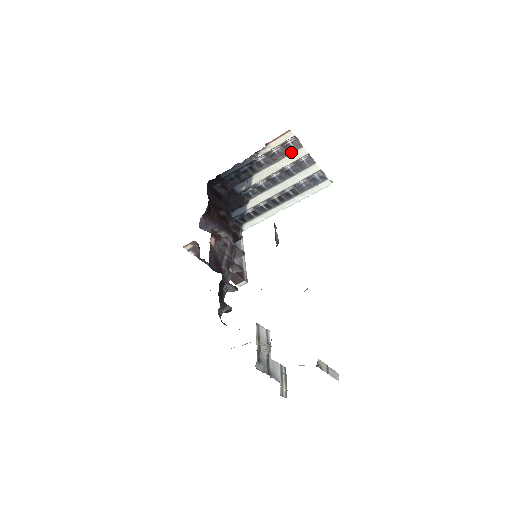
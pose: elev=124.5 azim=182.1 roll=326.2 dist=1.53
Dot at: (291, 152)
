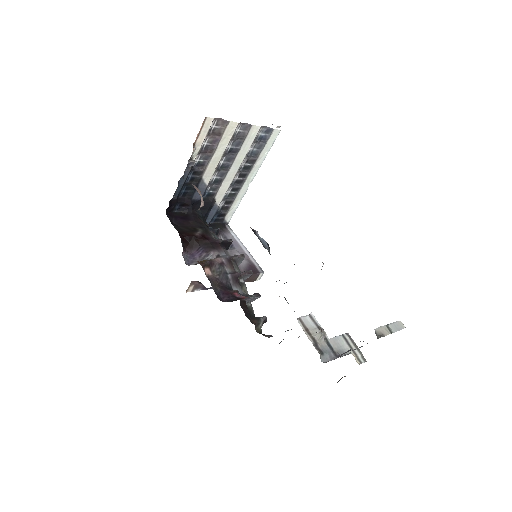
Dot at: (222, 134)
